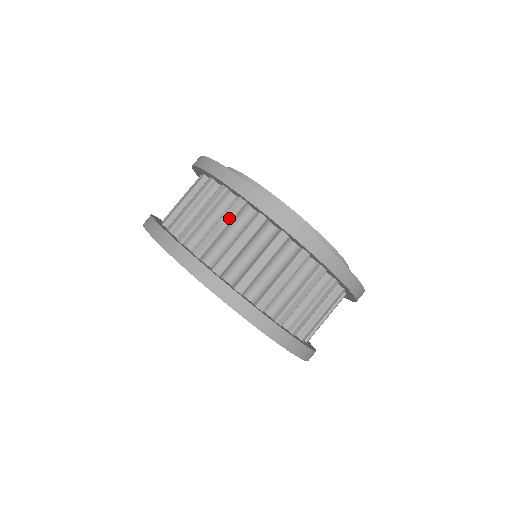
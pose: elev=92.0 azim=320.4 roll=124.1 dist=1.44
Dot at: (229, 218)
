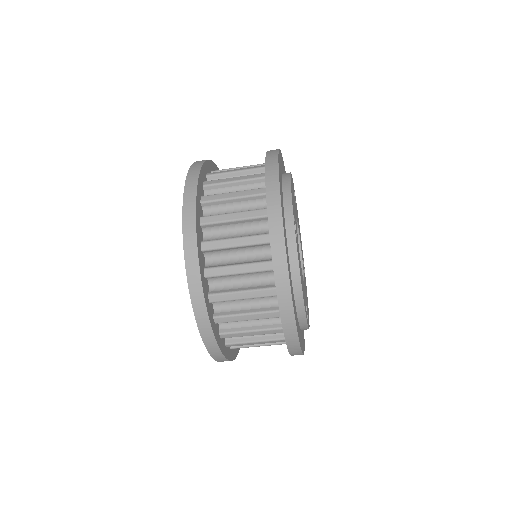
Dot at: (249, 243)
